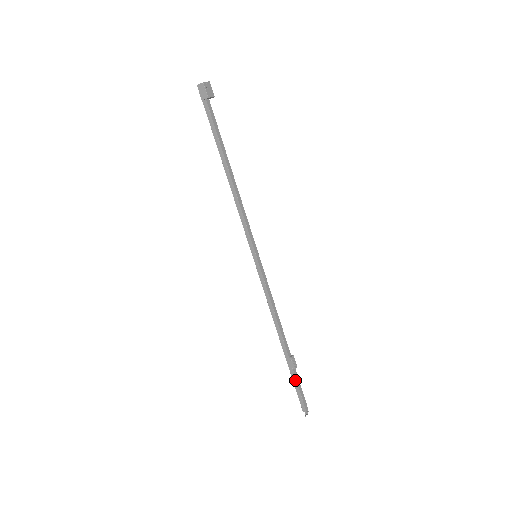
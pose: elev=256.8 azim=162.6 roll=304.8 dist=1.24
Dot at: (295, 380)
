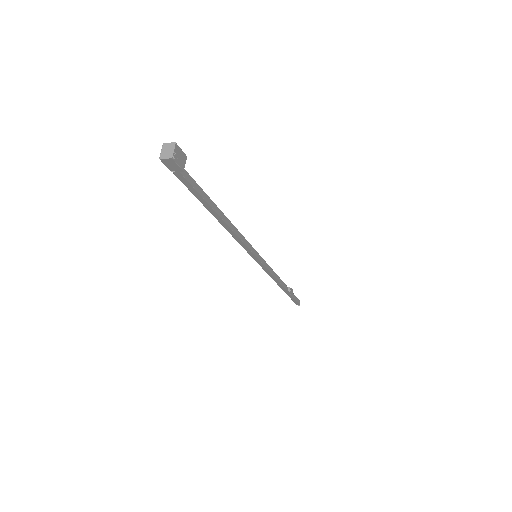
Dot at: (292, 297)
